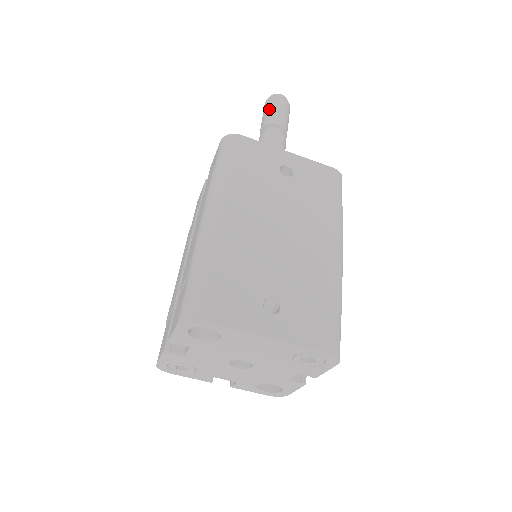
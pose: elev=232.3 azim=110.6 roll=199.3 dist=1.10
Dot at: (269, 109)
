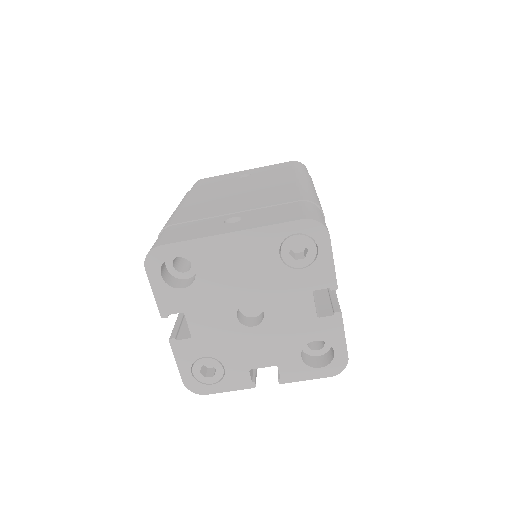
Dot at: occluded
